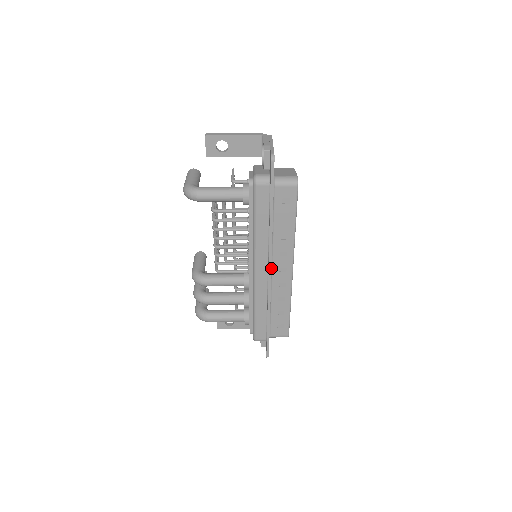
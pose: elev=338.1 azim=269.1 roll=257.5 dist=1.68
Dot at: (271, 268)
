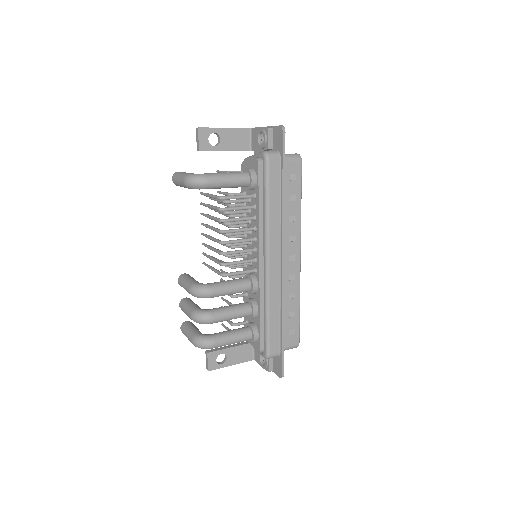
Dot at: occluded
